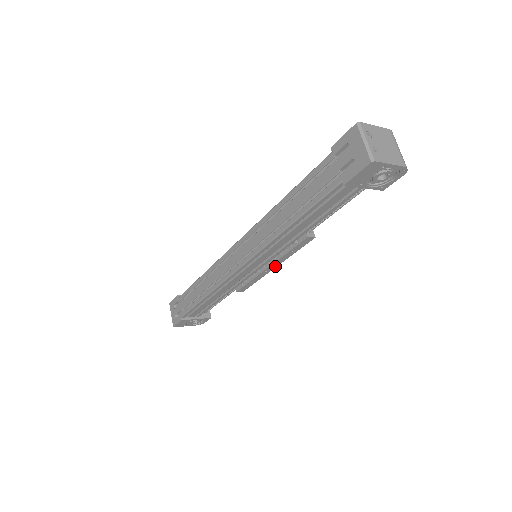
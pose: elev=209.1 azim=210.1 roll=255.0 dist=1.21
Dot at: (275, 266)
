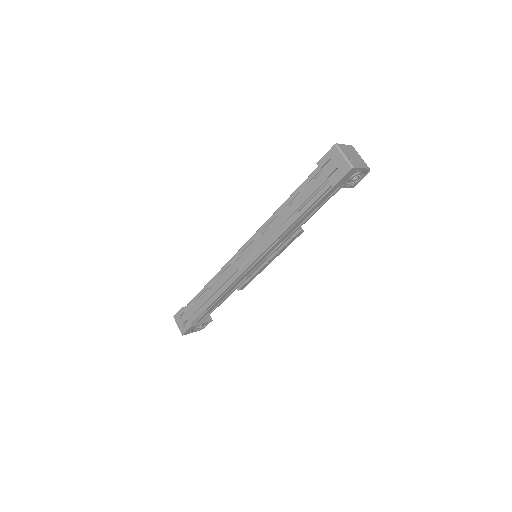
Dot at: (271, 261)
